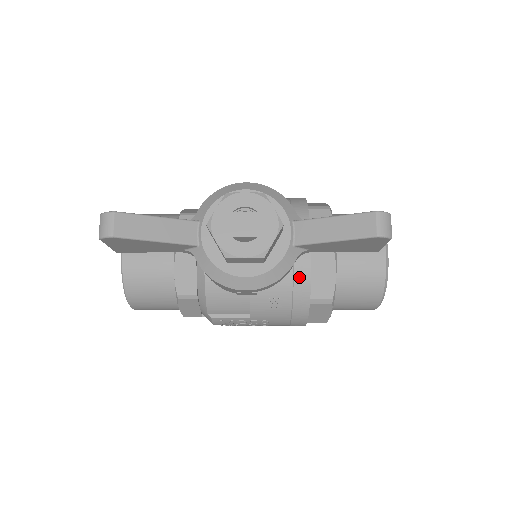
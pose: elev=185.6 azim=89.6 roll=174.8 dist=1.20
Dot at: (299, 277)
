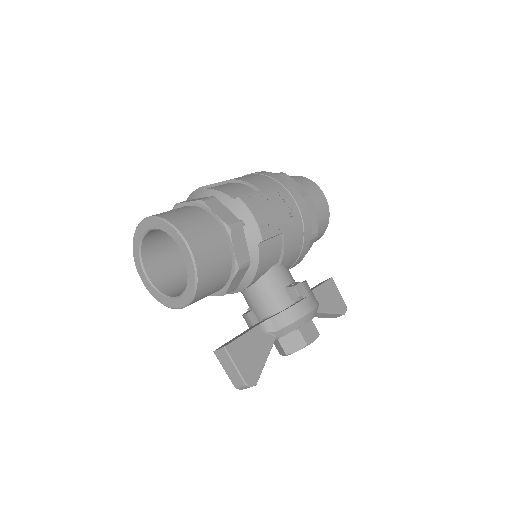
Dot at: occluded
